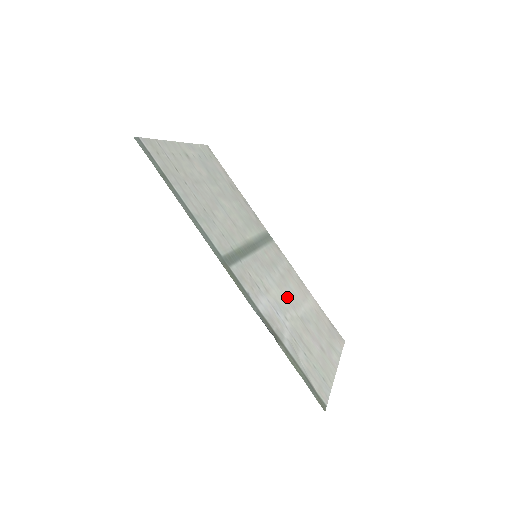
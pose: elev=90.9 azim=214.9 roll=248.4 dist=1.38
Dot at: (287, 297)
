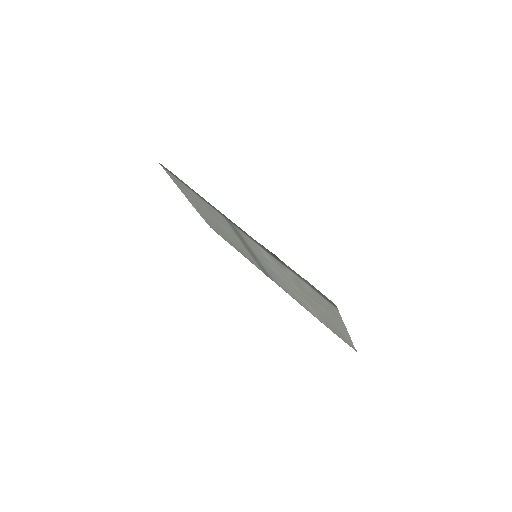
Dot at: (288, 284)
